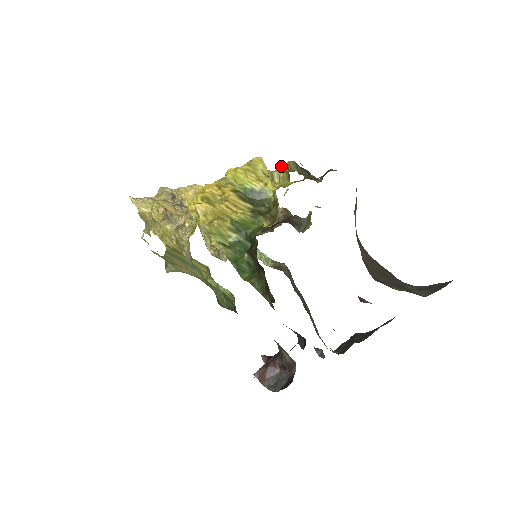
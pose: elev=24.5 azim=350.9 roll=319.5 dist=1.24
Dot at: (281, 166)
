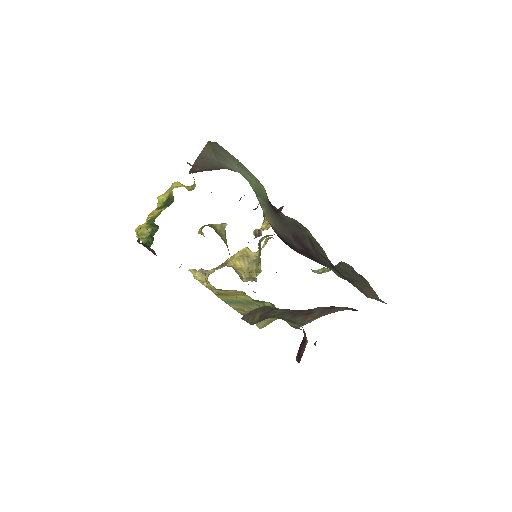
Dot at: occluded
